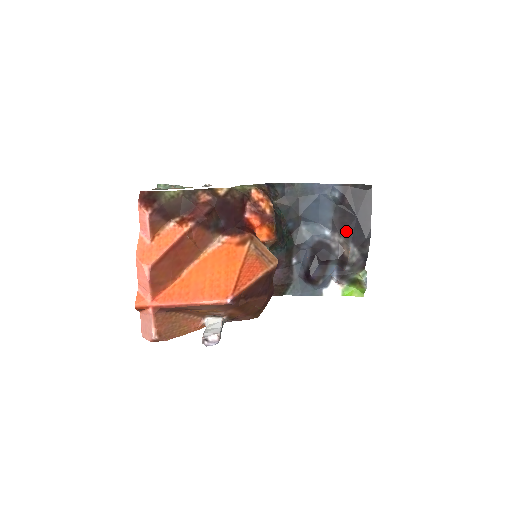
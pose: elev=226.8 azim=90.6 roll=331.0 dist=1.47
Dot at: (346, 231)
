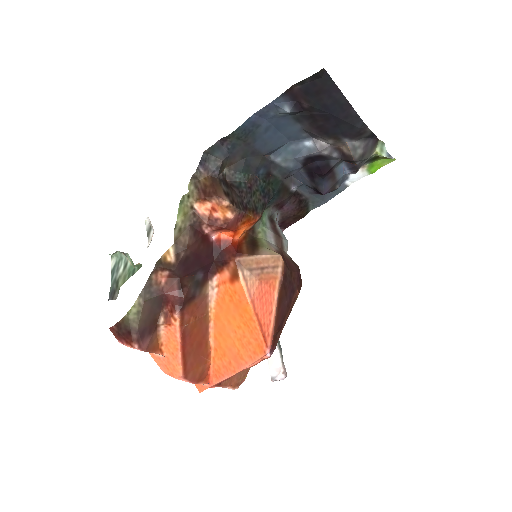
Dot at: (329, 133)
